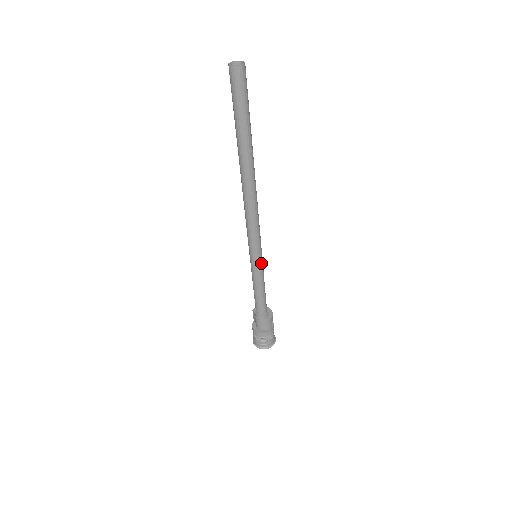
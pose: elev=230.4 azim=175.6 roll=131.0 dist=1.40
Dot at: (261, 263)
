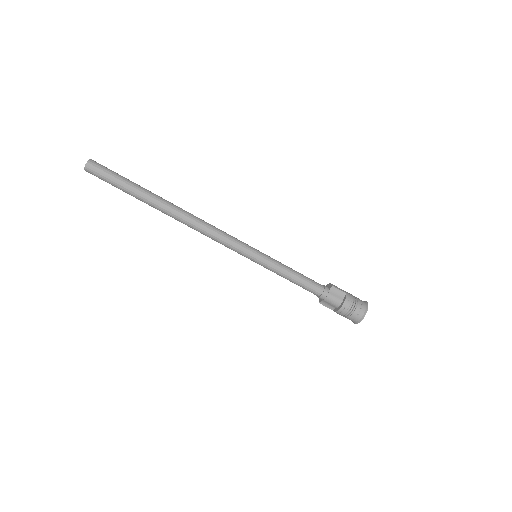
Dot at: (264, 255)
